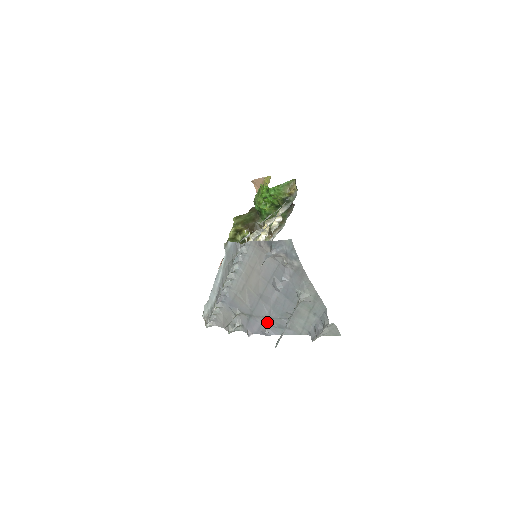
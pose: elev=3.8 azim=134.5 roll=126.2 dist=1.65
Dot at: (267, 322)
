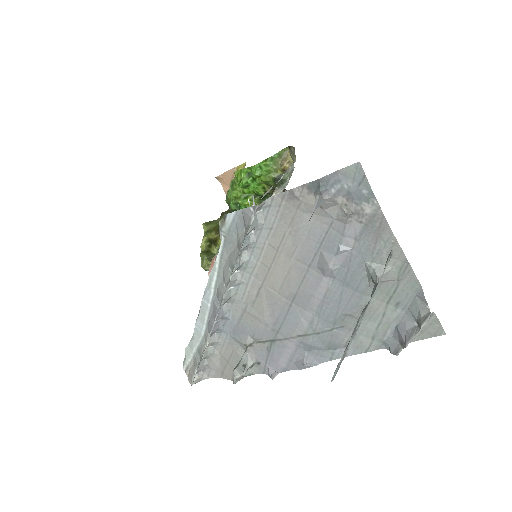
Dot at: (307, 343)
